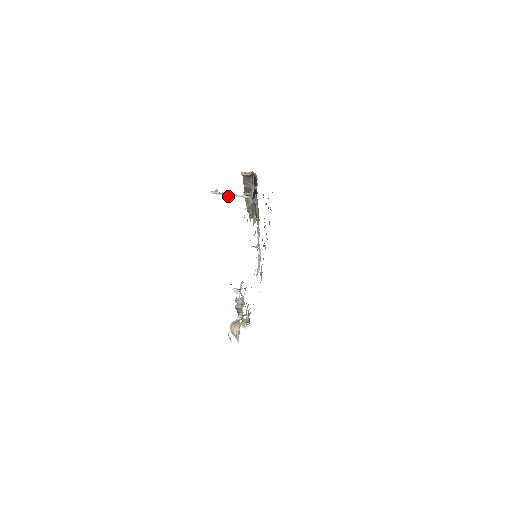
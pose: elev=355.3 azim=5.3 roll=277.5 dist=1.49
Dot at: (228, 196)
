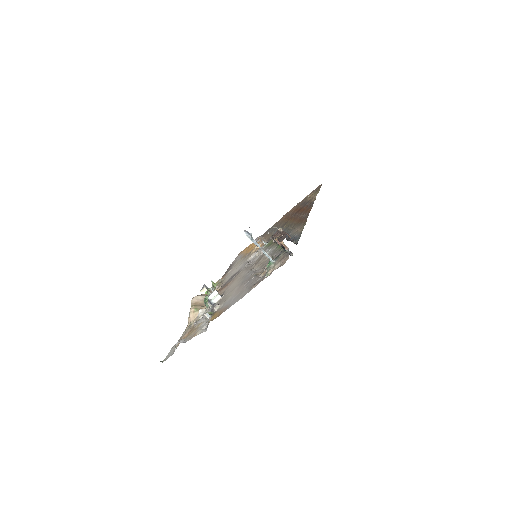
Dot at: (257, 246)
